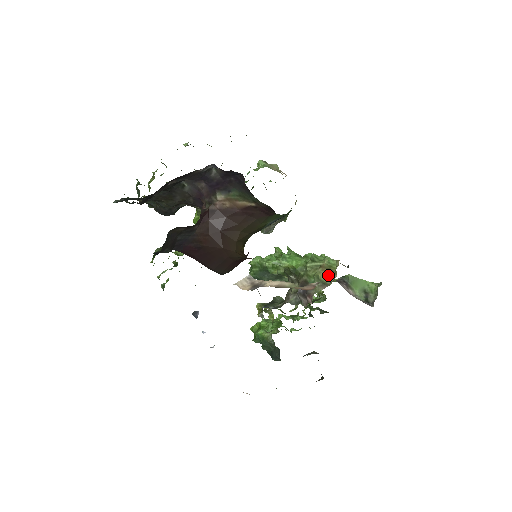
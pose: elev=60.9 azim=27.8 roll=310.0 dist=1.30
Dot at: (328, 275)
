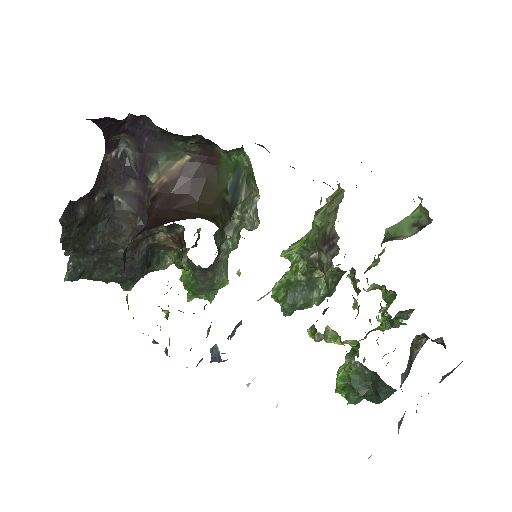
Dot at: (336, 201)
